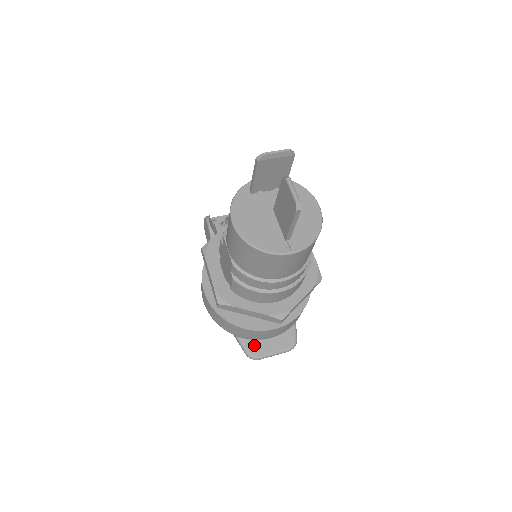
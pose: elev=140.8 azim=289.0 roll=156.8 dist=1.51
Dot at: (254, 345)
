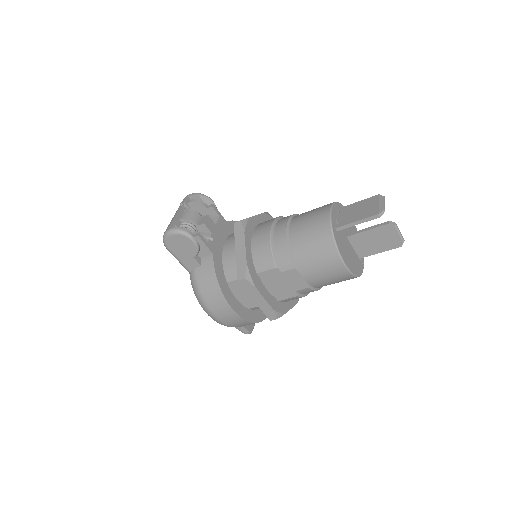
Dot at: occluded
